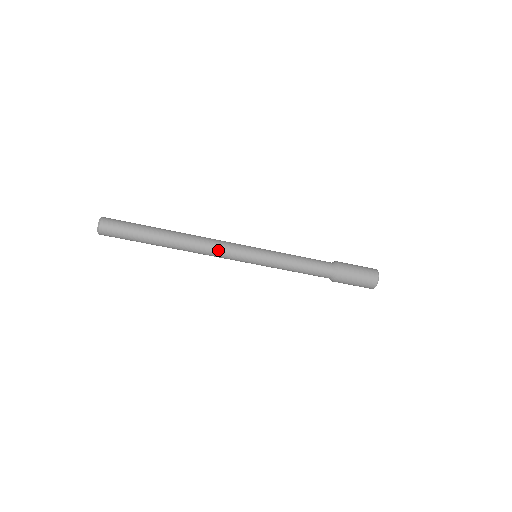
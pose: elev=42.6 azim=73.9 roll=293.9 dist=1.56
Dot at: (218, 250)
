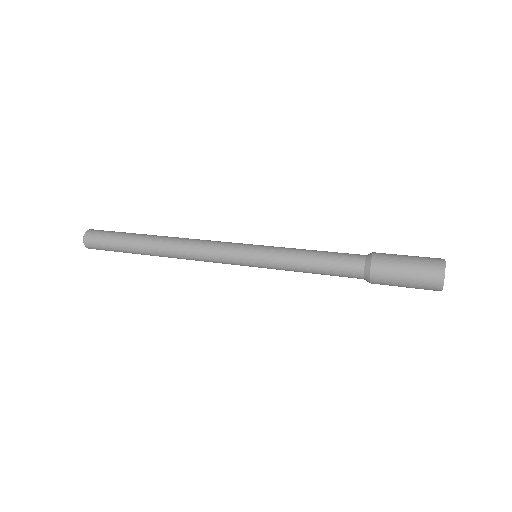
Dot at: (208, 261)
